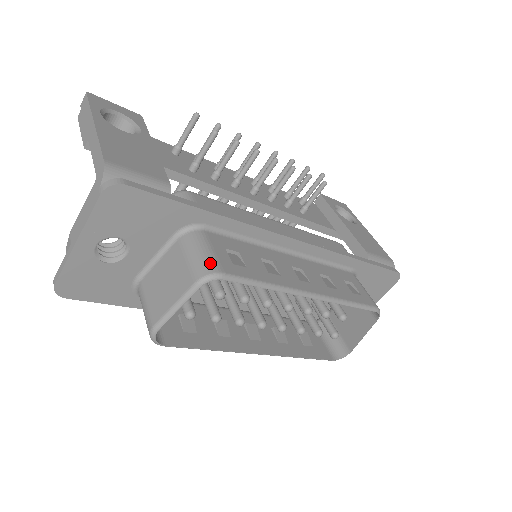
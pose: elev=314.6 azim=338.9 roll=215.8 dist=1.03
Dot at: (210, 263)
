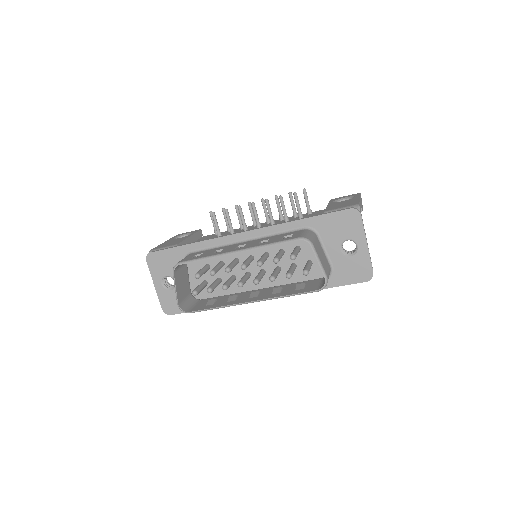
Dot at: occluded
